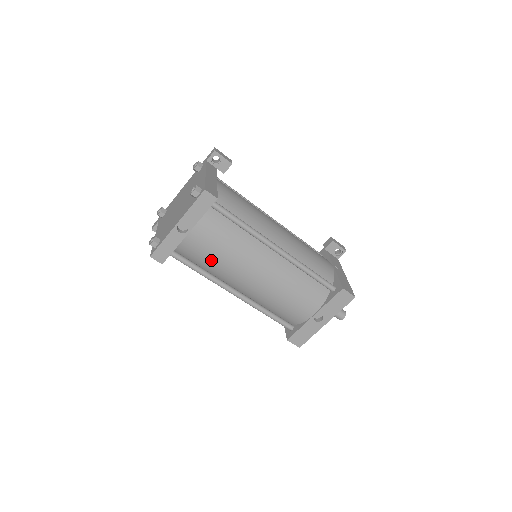
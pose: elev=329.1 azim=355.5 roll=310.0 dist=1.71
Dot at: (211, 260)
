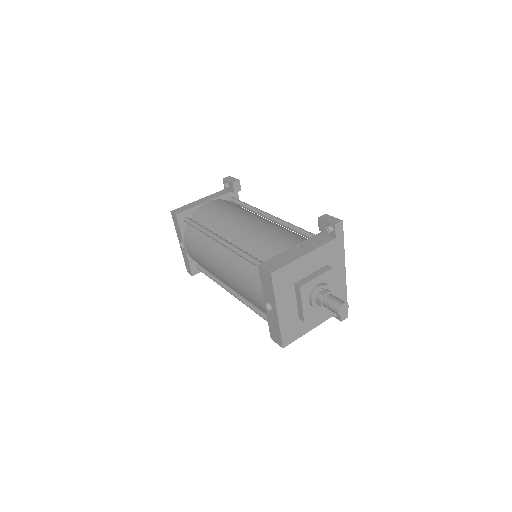
Dot at: (203, 265)
